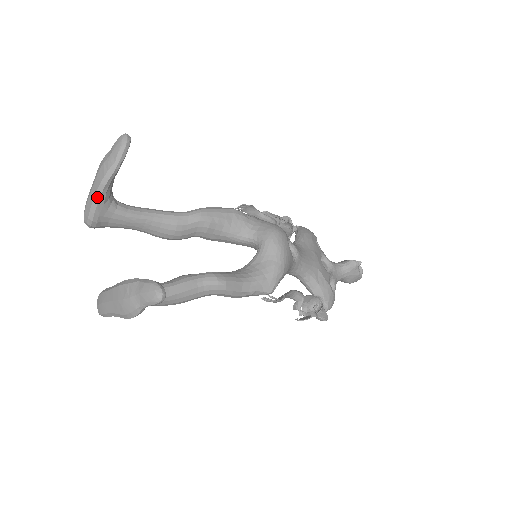
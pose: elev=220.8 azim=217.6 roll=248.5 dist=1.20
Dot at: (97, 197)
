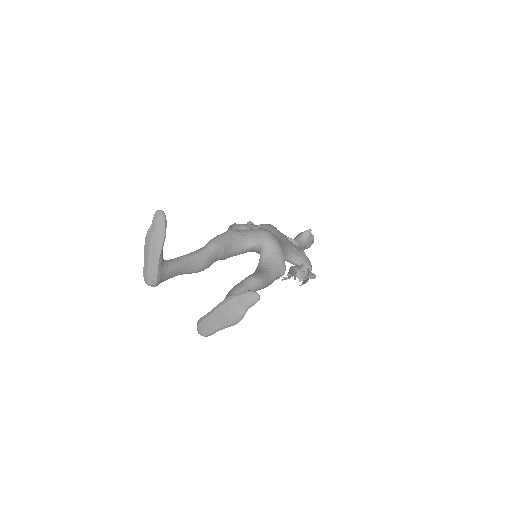
Dot at: (157, 262)
